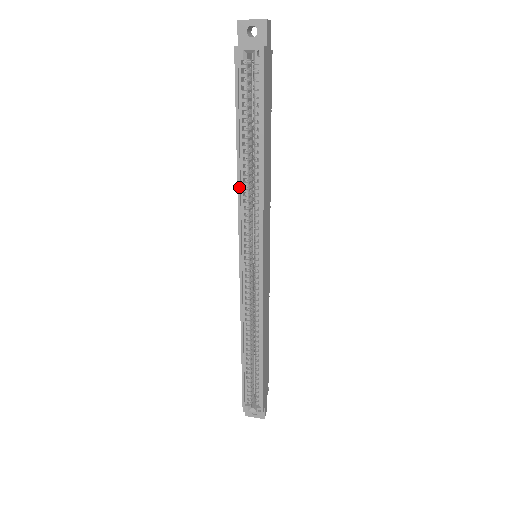
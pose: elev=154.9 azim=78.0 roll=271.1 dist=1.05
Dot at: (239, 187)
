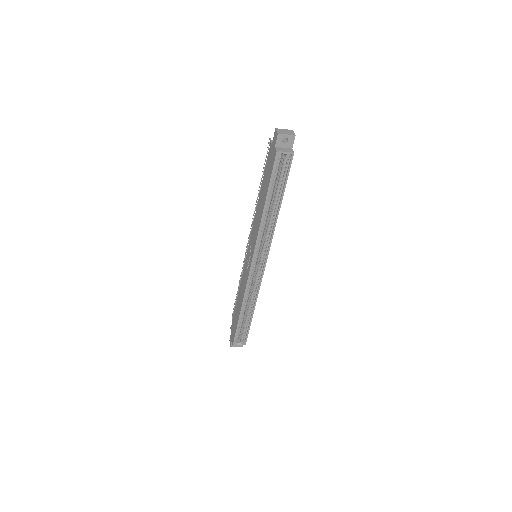
Dot at: (261, 224)
